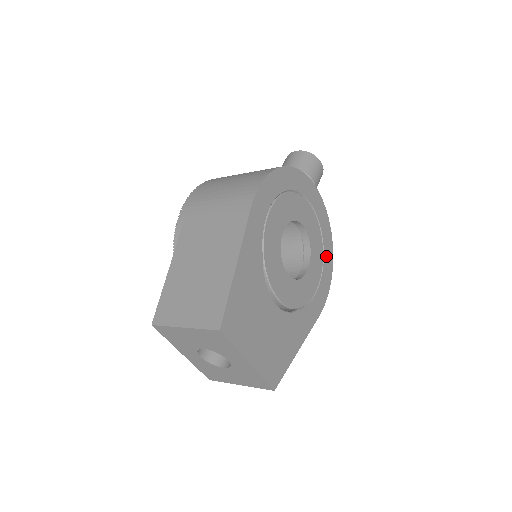
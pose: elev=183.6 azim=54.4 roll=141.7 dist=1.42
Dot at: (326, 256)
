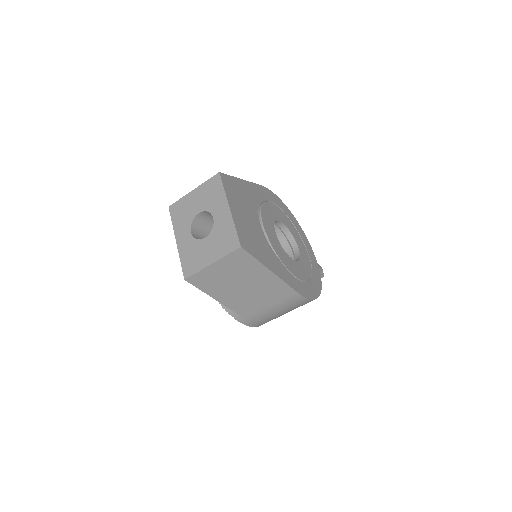
Dot at: (313, 283)
